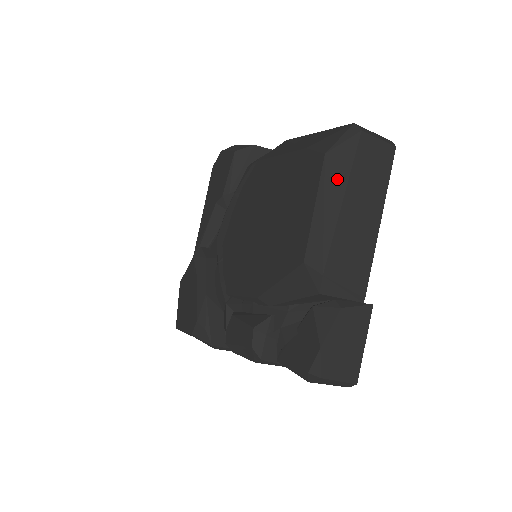
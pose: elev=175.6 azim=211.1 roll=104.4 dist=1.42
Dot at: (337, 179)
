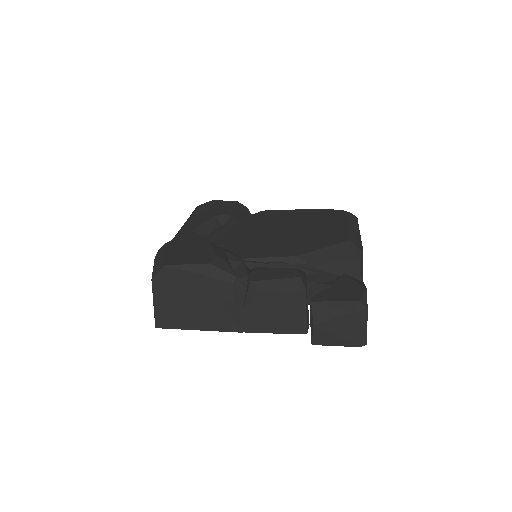
Dot at: (354, 223)
